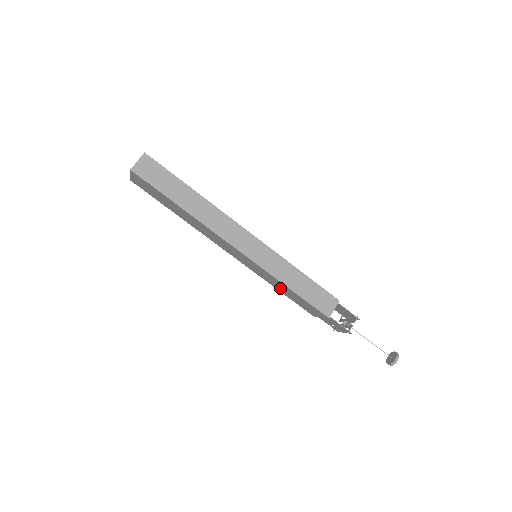
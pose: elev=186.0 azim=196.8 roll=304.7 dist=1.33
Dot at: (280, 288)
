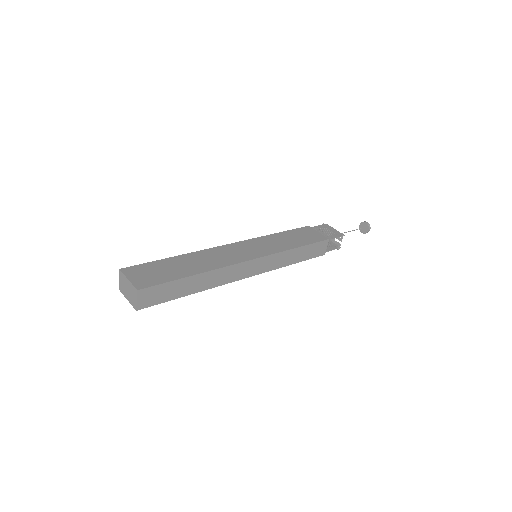
Dot at: occluded
